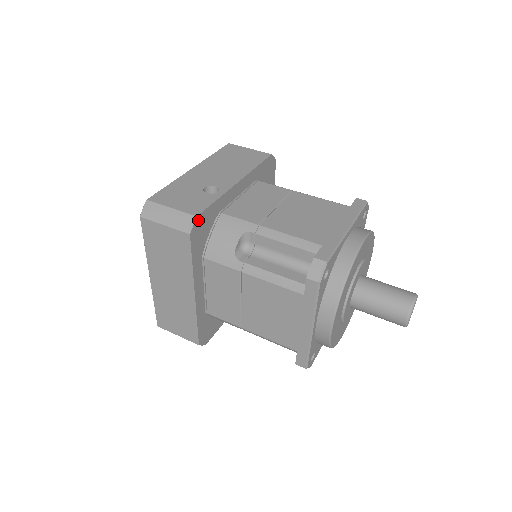
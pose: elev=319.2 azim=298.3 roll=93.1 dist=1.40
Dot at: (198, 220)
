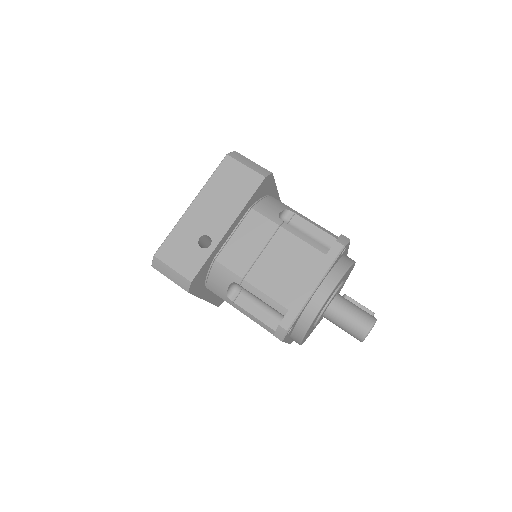
Dot at: (193, 281)
